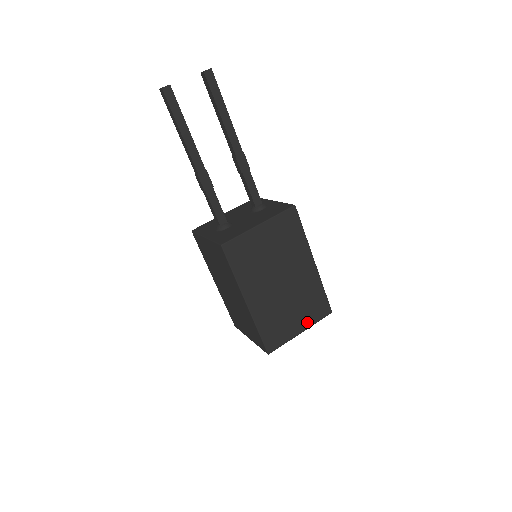
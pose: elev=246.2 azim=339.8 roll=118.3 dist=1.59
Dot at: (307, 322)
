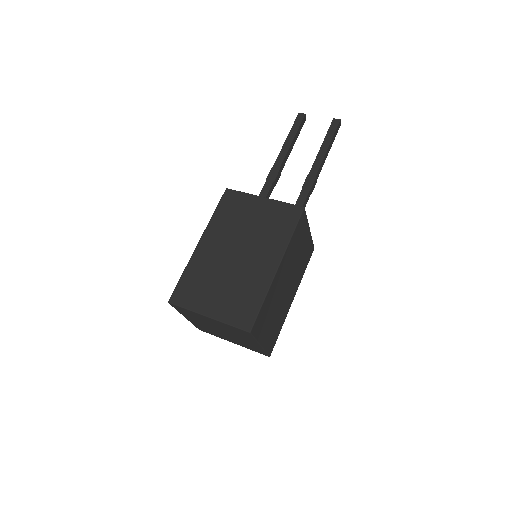
Dot at: (221, 313)
